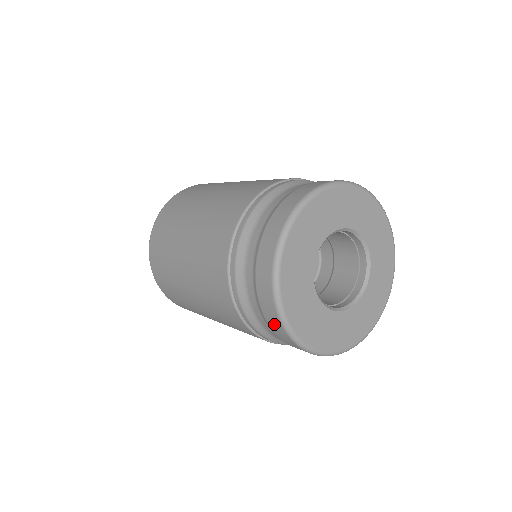
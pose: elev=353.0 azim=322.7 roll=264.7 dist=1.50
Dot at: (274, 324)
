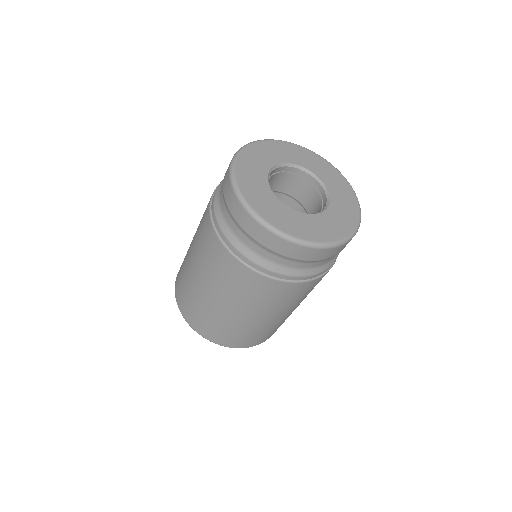
Dot at: (228, 195)
